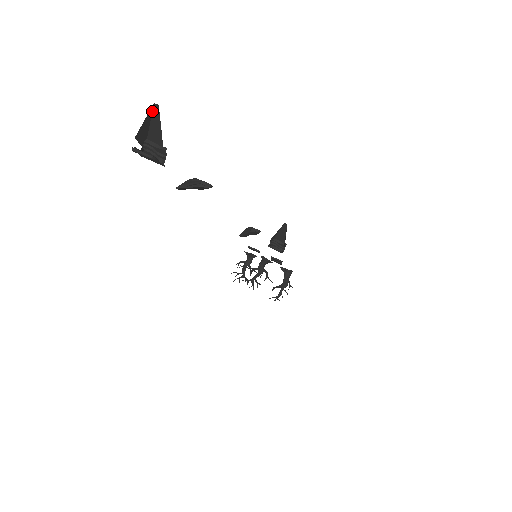
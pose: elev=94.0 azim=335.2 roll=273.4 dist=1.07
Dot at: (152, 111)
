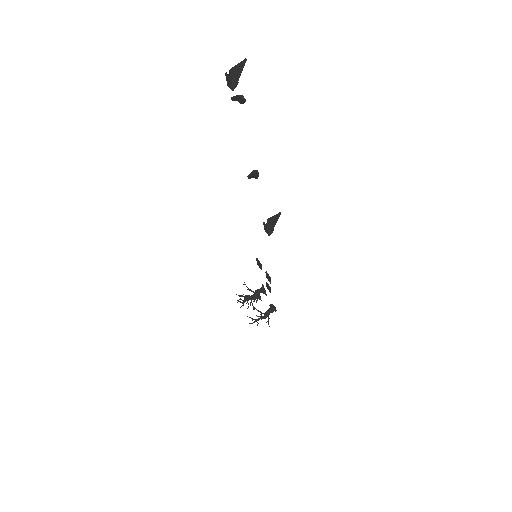
Dot at: (243, 62)
